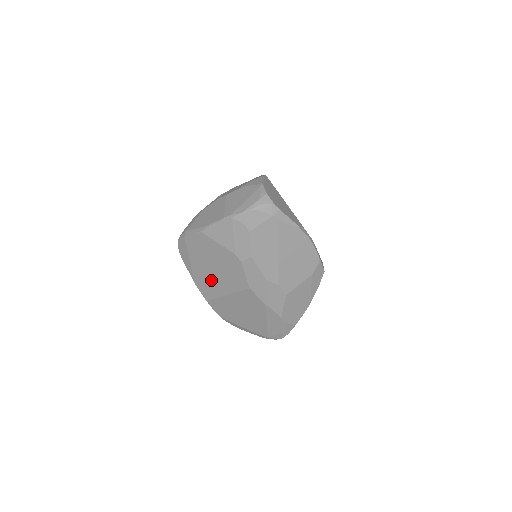
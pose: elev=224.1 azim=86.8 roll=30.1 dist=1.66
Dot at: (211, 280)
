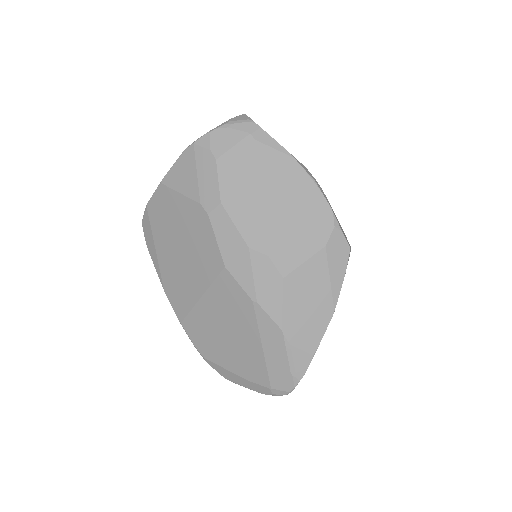
Dot at: (181, 275)
